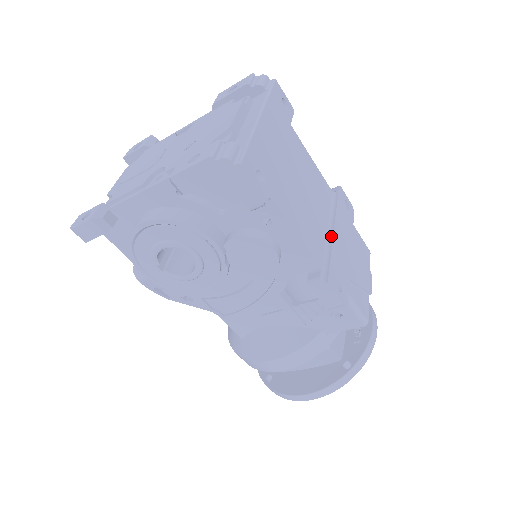
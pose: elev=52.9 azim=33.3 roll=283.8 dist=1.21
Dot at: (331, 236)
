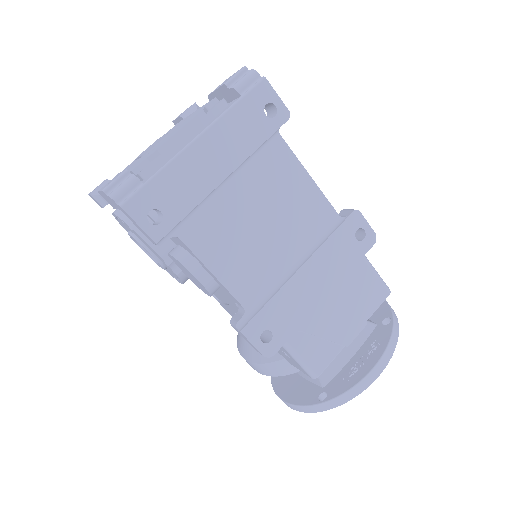
Dot at: (289, 277)
